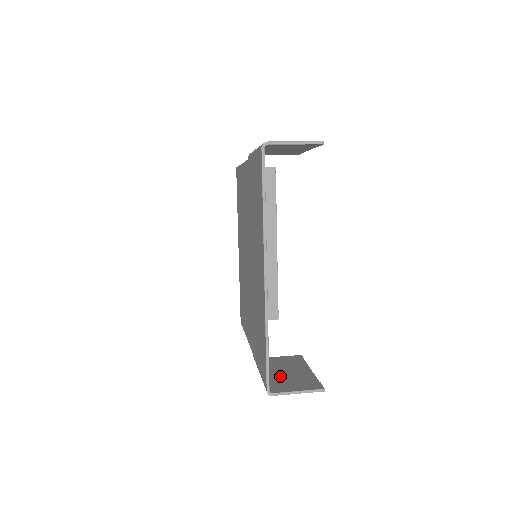
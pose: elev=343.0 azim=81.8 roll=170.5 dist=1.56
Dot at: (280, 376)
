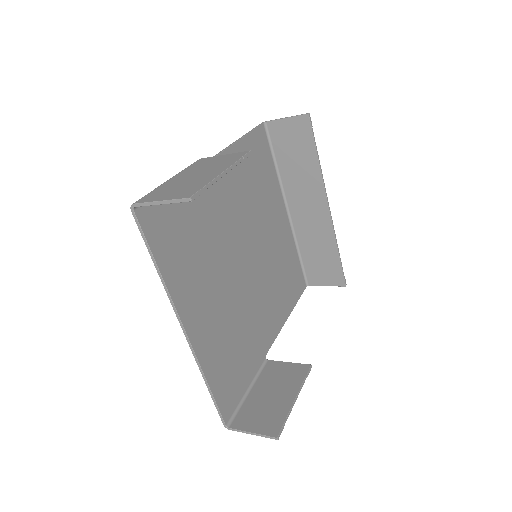
Dot at: (259, 400)
